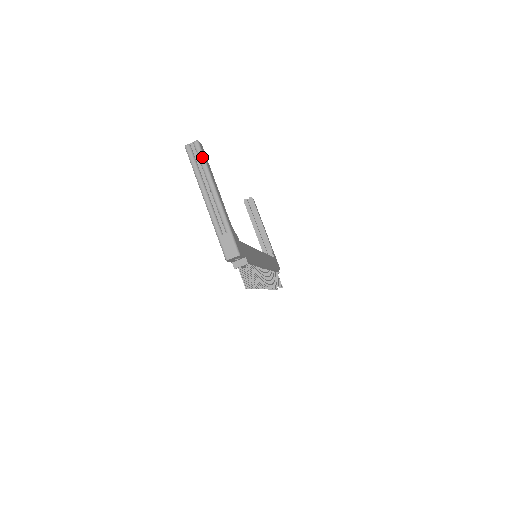
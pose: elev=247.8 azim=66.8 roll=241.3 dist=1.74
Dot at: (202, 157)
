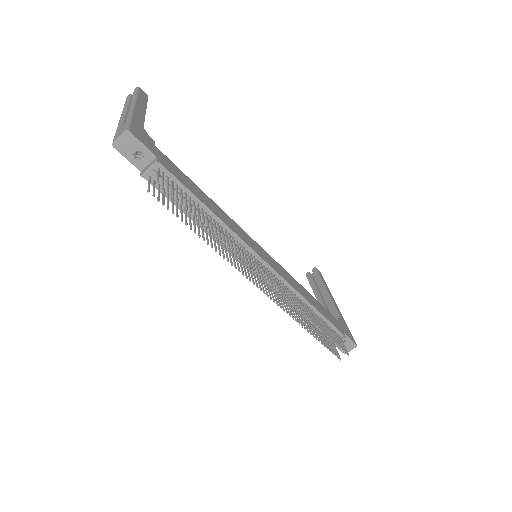
Dot at: (135, 92)
